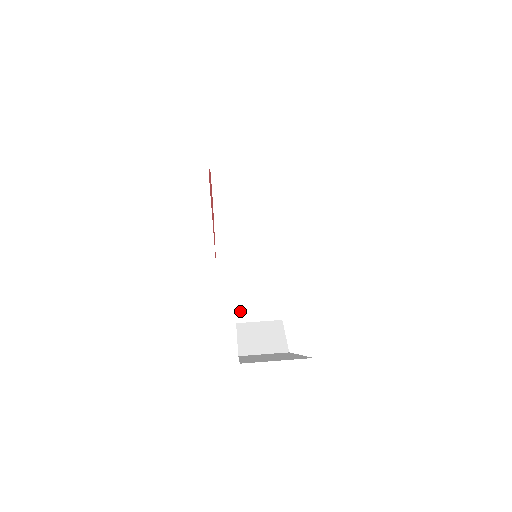
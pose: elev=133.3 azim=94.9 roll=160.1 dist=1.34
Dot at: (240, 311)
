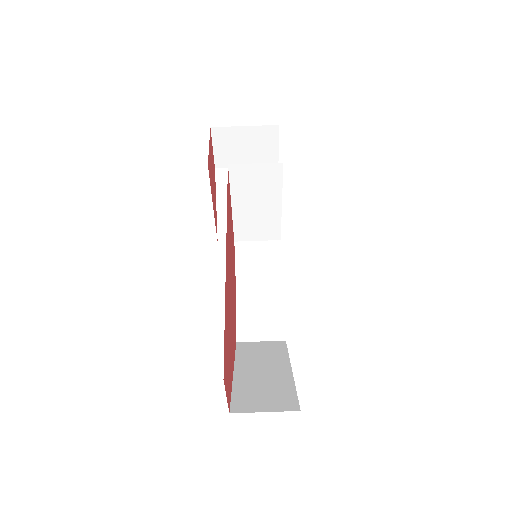
Dot at: (241, 288)
